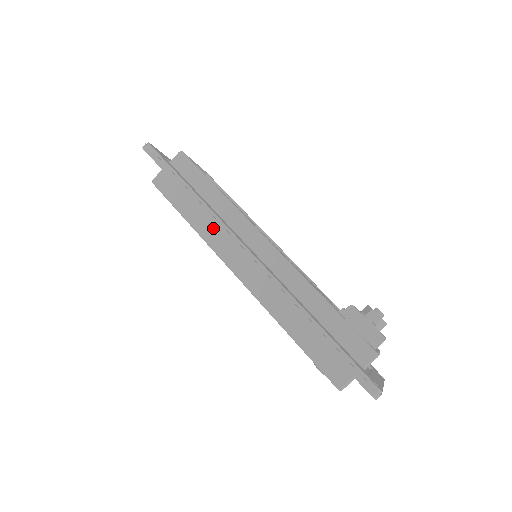
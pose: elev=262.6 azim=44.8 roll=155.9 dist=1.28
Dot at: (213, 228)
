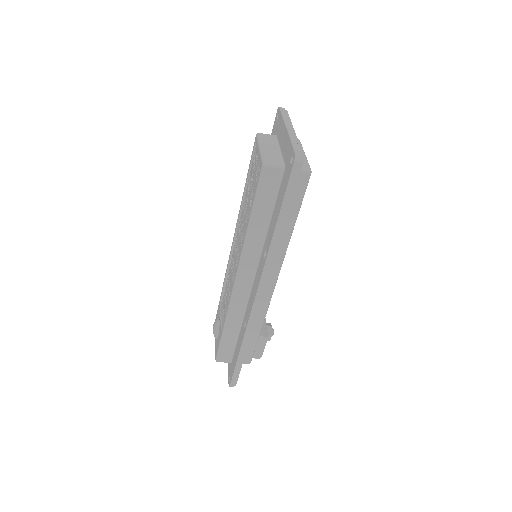
Dot at: (259, 246)
